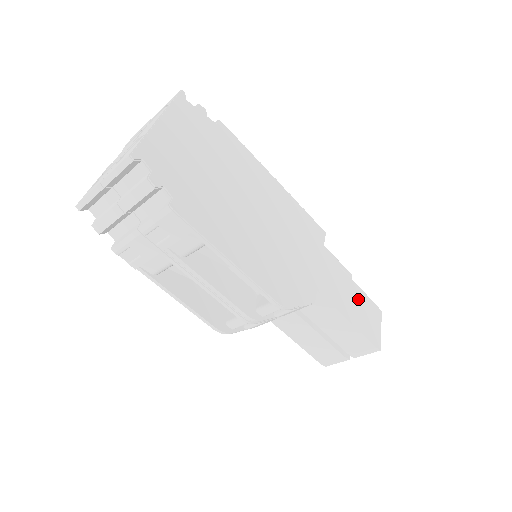
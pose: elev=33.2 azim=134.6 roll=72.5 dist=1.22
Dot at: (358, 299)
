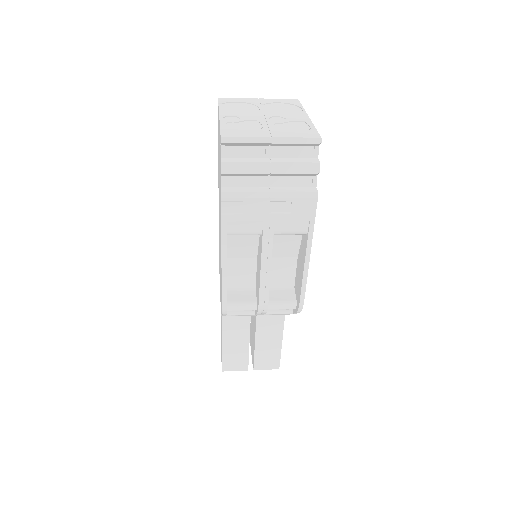
Dot at: occluded
